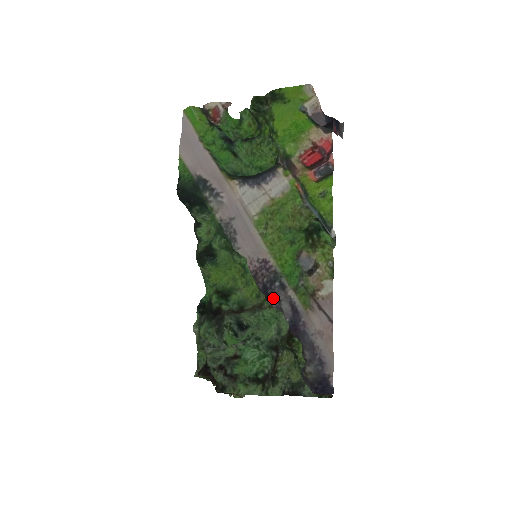
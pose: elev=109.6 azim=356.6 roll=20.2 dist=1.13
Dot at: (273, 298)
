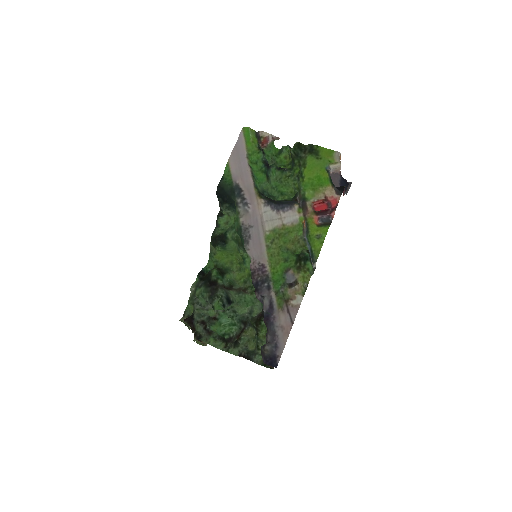
Dot at: (260, 293)
